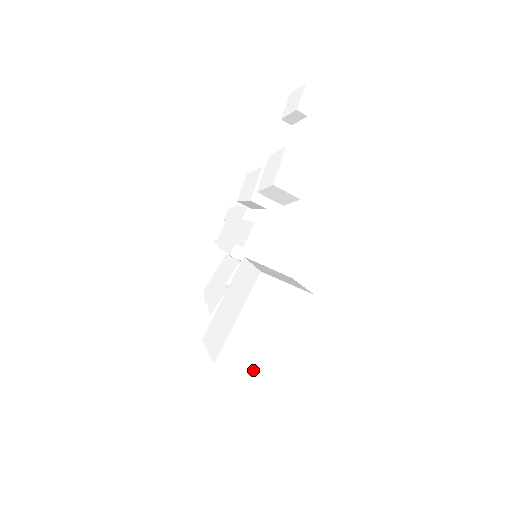
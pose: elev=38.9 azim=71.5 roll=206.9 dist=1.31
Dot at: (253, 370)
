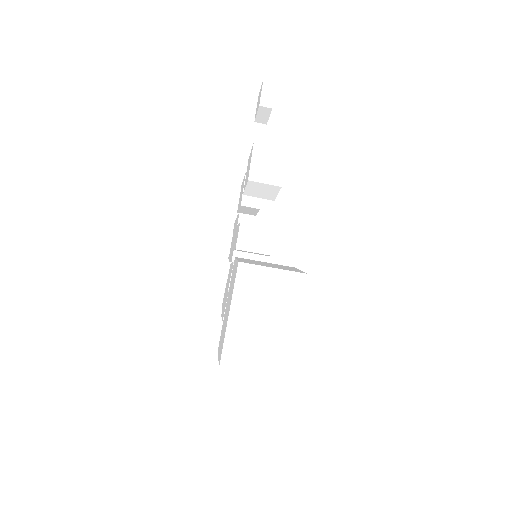
Dot at: (264, 368)
